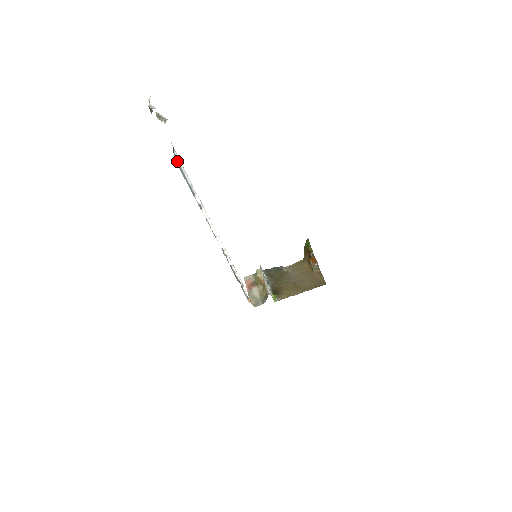
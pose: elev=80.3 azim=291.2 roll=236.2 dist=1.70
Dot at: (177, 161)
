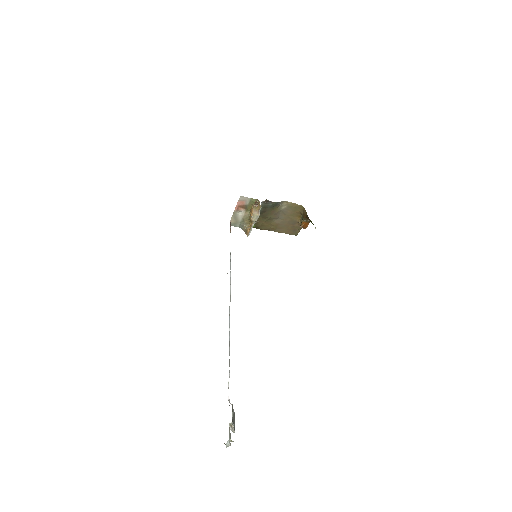
Dot at: occluded
